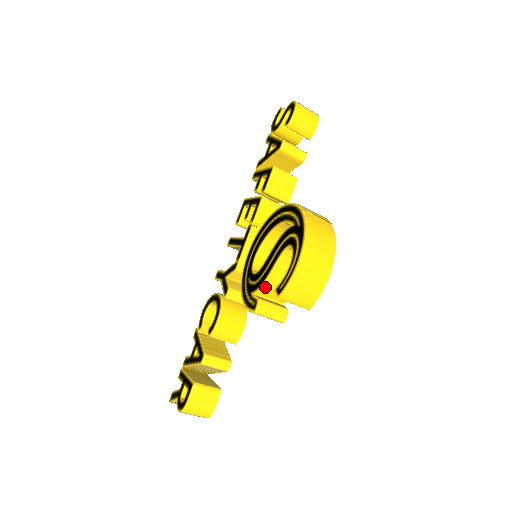
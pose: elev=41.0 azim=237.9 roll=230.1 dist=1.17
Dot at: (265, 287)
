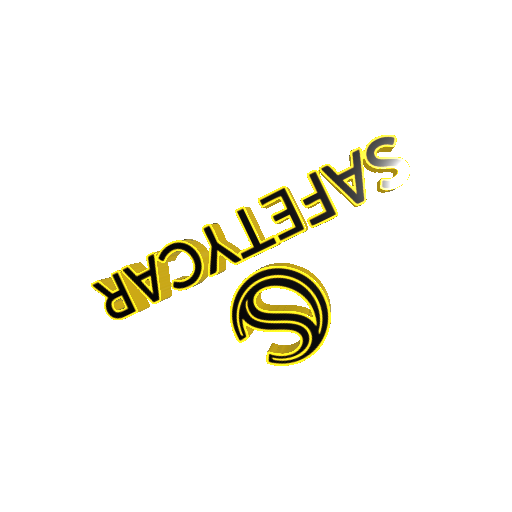
Dot at: (258, 330)
